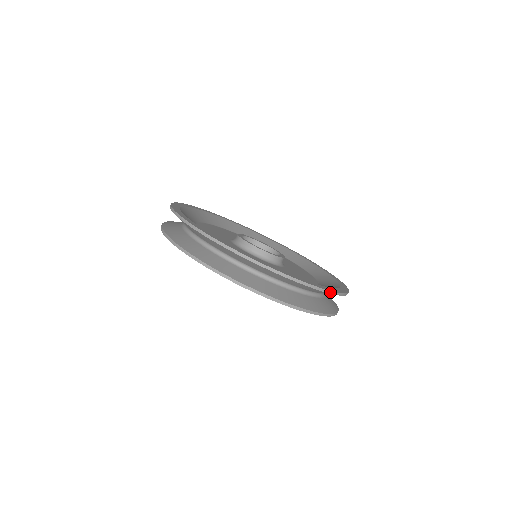
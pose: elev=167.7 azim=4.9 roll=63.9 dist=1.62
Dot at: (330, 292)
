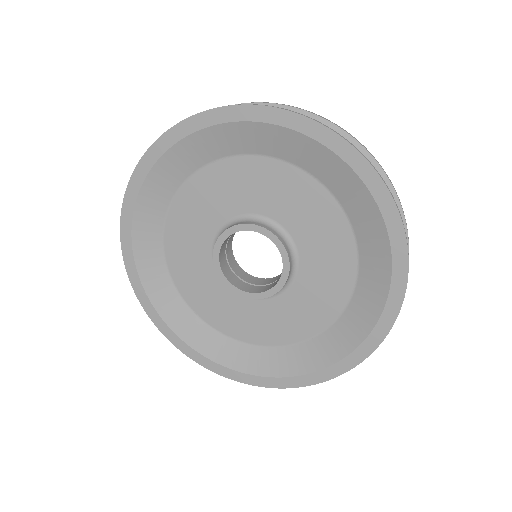
Dot at: occluded
